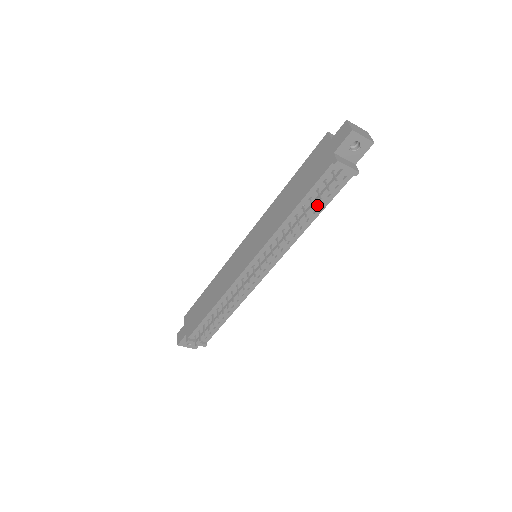
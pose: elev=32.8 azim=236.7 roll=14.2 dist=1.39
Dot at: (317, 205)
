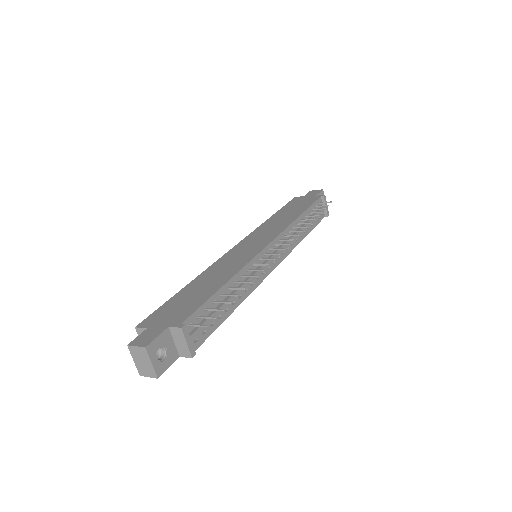
Dot at: (313, 220)
